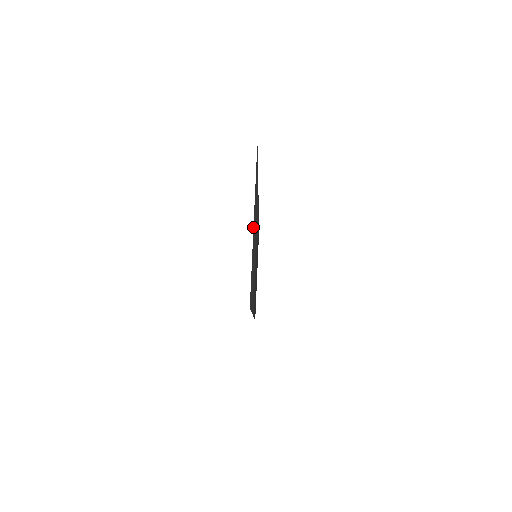
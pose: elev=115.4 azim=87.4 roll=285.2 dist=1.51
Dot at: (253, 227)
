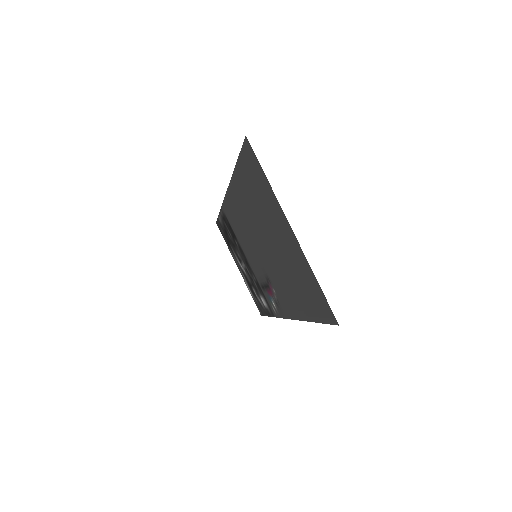
Dot at: (294, 235)
